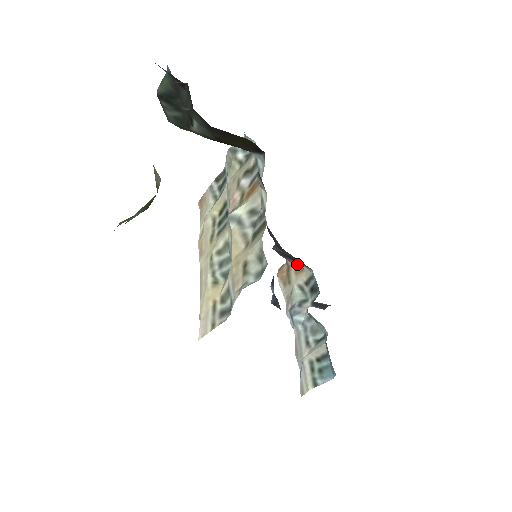
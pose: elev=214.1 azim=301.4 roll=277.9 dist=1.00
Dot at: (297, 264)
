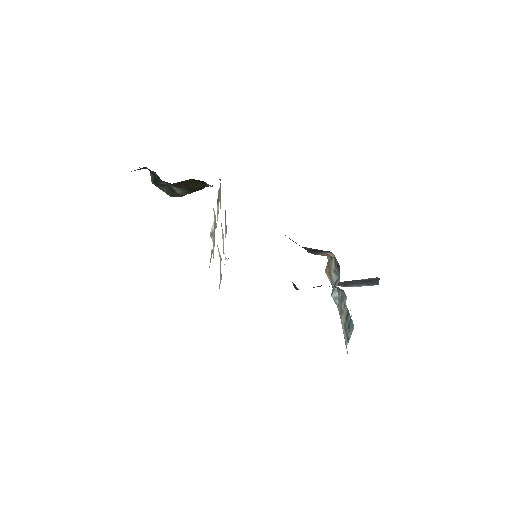
Dot at: (328, 255)
